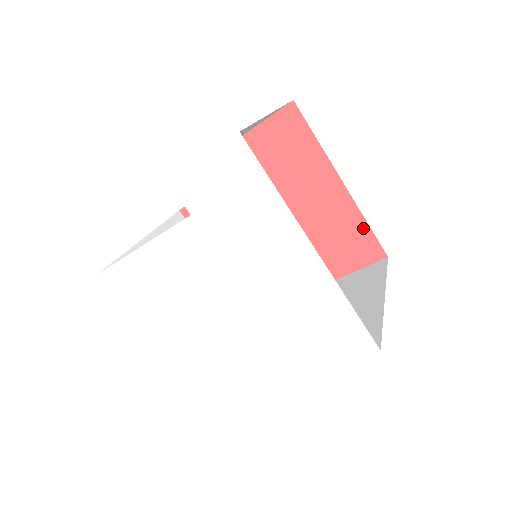
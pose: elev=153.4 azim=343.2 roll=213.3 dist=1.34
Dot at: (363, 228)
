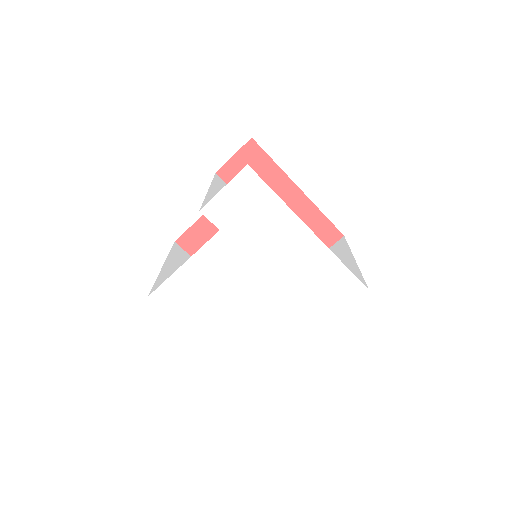
Dot at: (322, 219)
